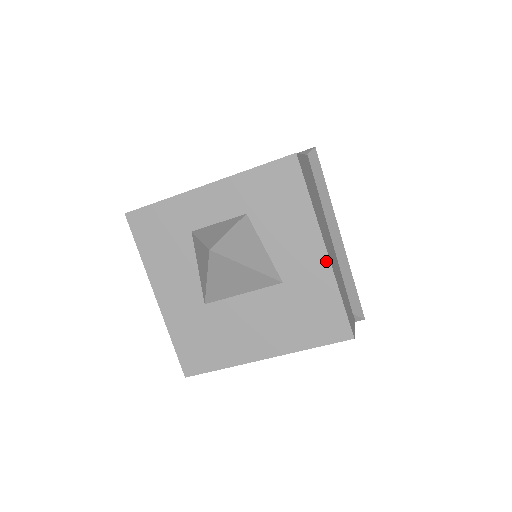
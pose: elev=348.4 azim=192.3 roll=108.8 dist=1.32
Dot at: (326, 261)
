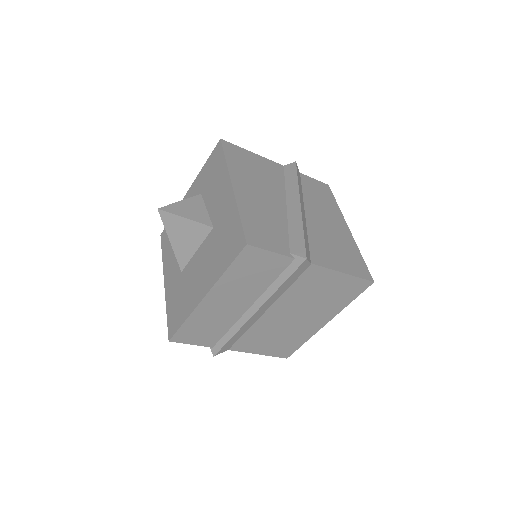
Dot at: (232, 194)
